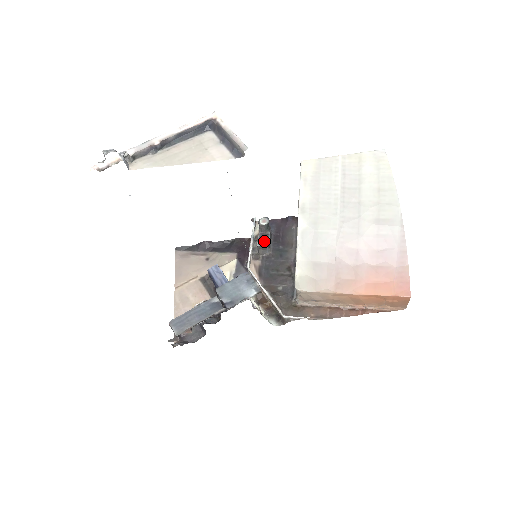
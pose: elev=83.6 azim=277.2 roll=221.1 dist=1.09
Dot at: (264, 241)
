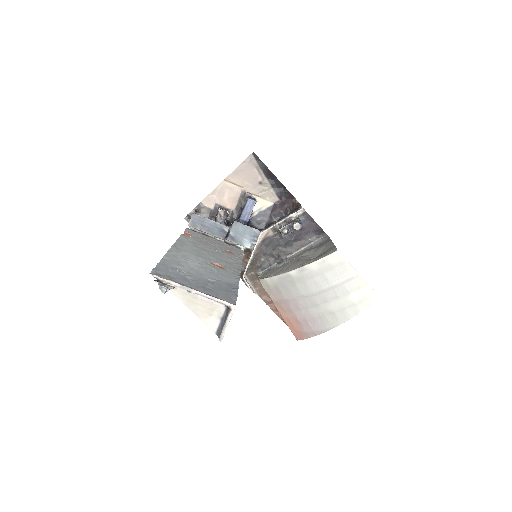
Dot at: (285, 233)
